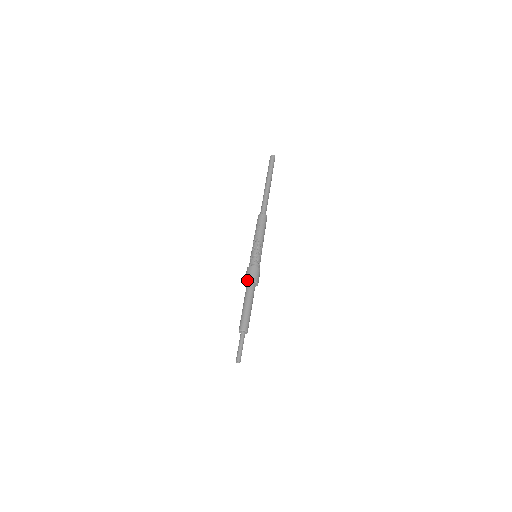
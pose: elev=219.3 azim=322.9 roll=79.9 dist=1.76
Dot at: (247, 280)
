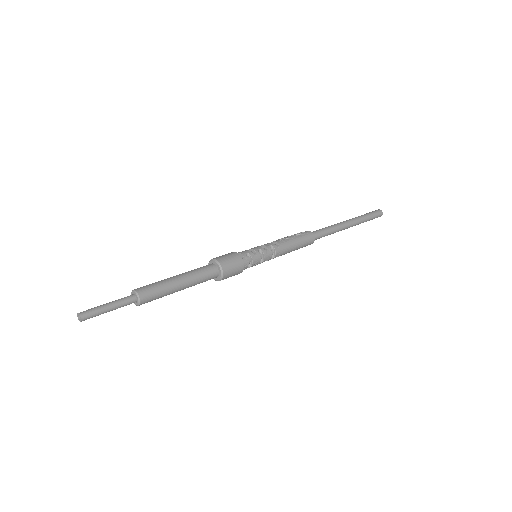
Dot at: (214, 258)
